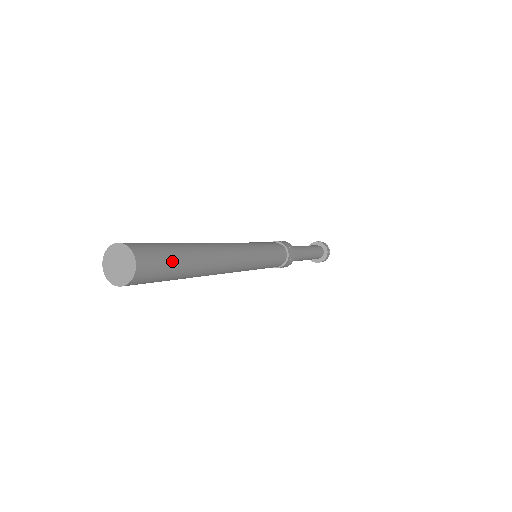
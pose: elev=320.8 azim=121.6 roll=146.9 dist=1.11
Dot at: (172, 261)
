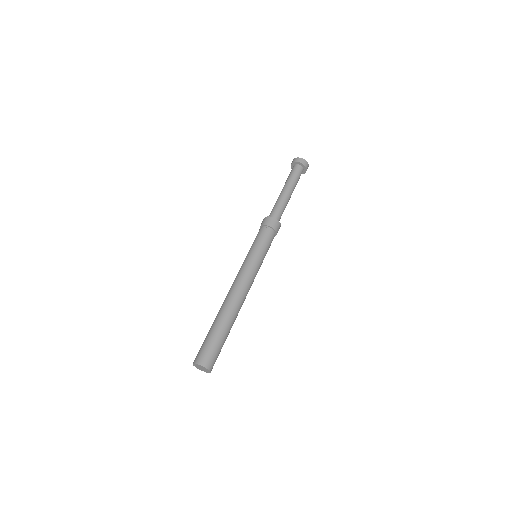
Dot at: (221, 348)
